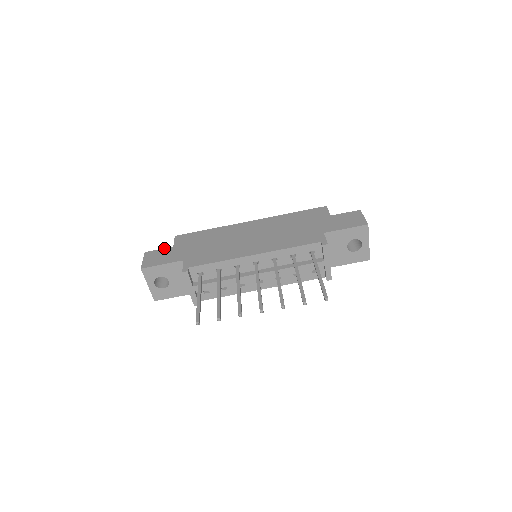
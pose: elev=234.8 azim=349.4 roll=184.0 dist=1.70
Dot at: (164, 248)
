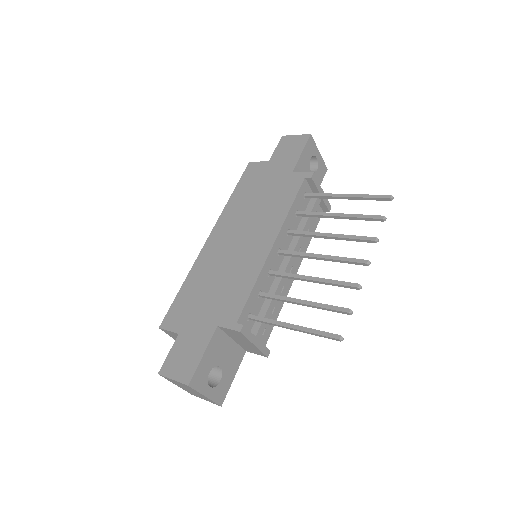
Dot at: (172, 346)
